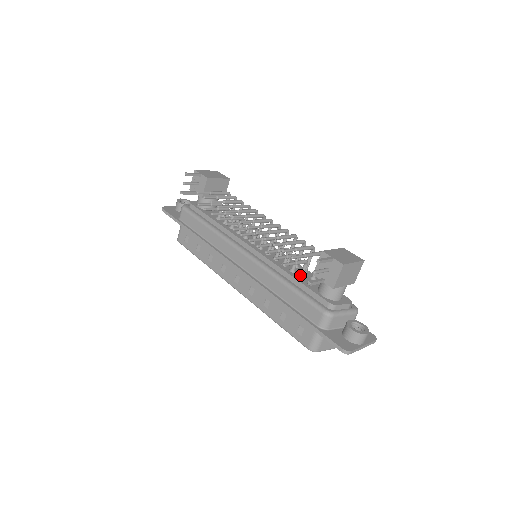
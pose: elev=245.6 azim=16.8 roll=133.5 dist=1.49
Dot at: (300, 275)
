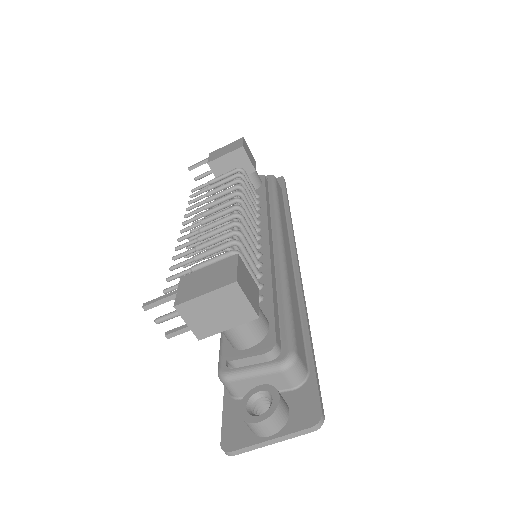
Dot at: occluded
